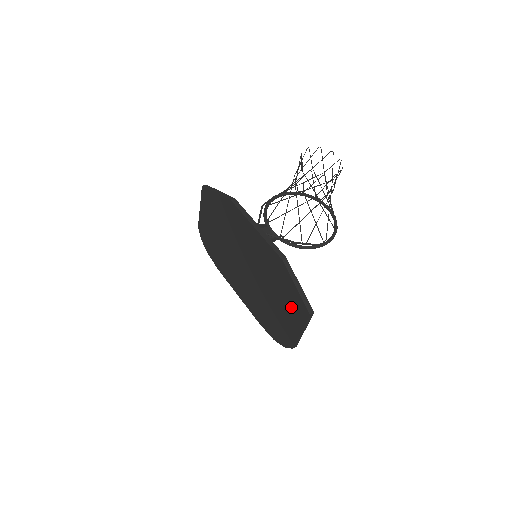
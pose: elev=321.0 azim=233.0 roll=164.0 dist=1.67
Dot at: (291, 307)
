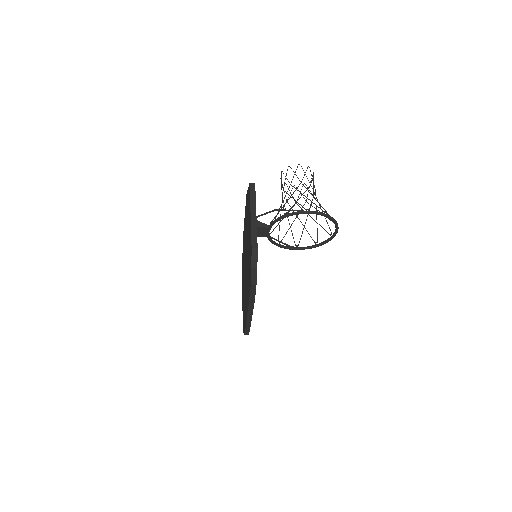
Dot at: occluded
